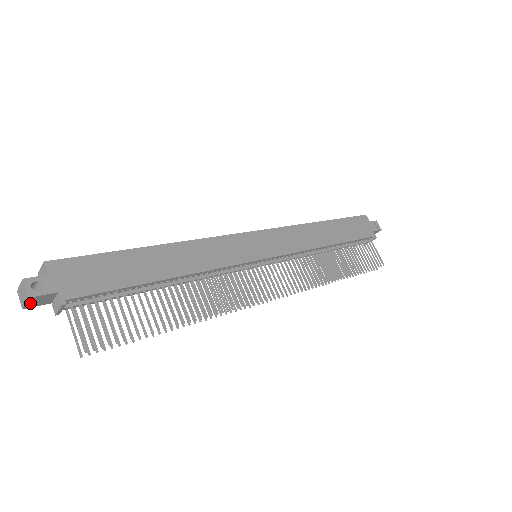
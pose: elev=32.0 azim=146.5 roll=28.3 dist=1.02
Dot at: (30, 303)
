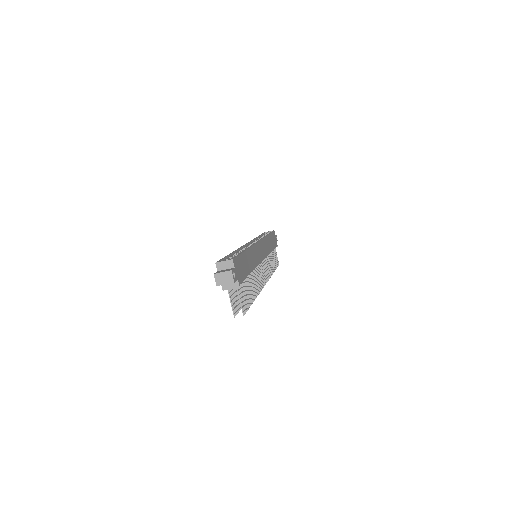
Dot at: occluded
